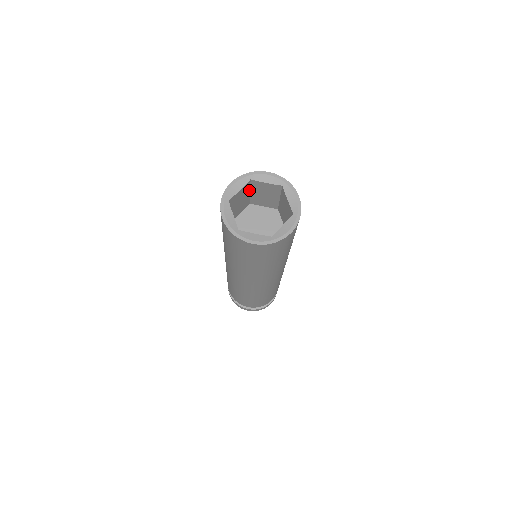
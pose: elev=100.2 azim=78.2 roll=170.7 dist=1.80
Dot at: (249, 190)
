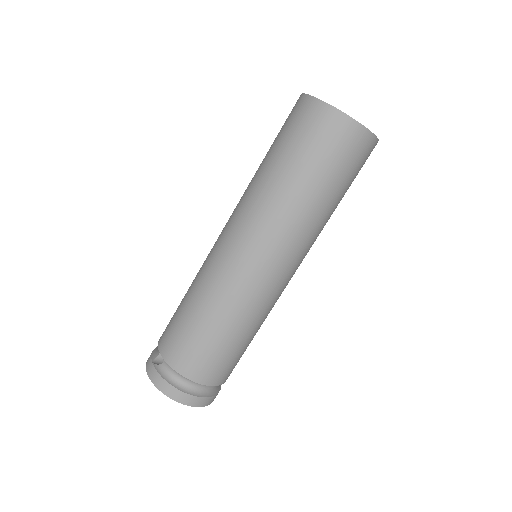
Dot at: occluded
